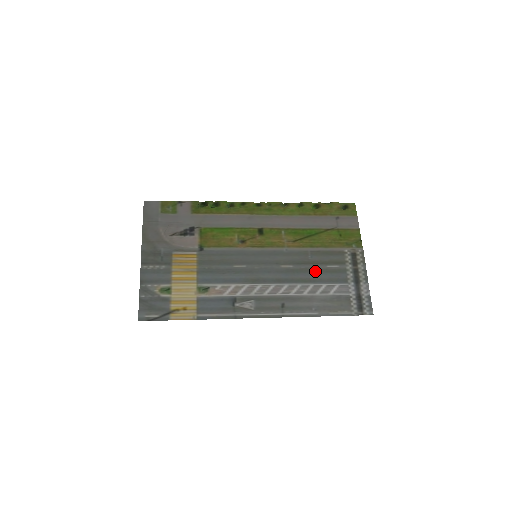
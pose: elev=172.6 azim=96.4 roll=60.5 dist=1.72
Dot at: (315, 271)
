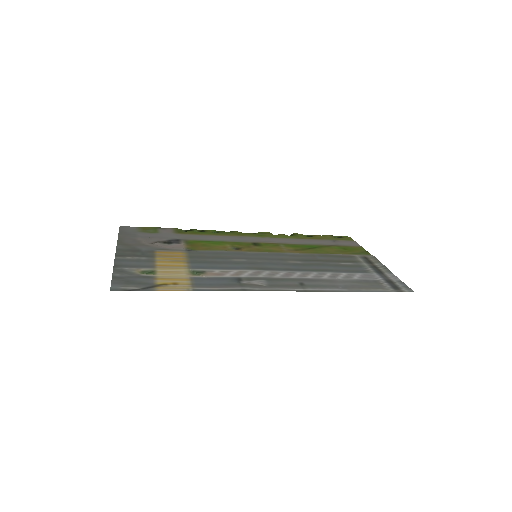
Dot at: (328, 265)
